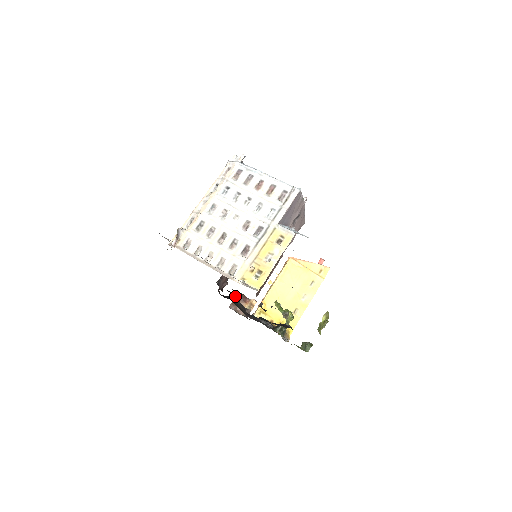
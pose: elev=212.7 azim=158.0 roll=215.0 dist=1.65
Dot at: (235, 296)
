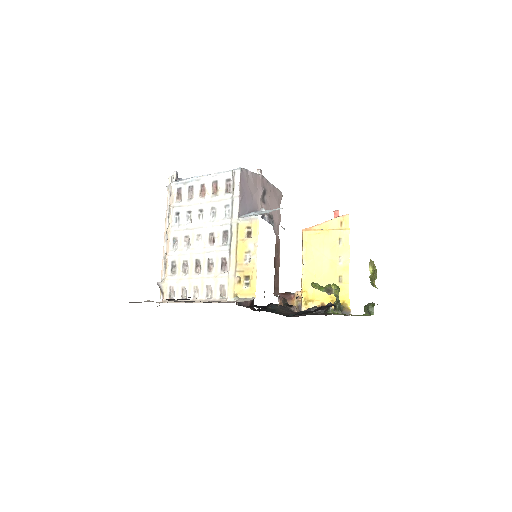
Dot at: (278, 300)
